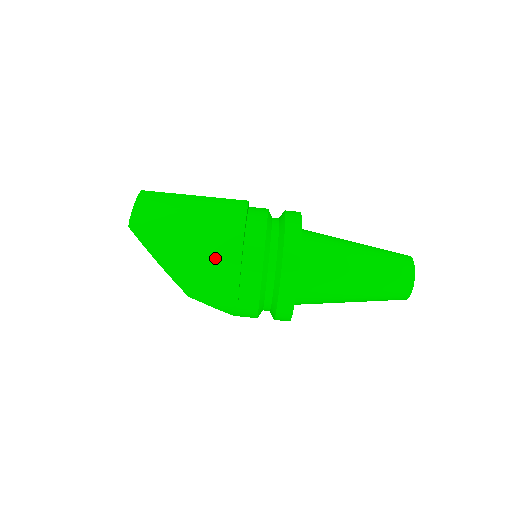
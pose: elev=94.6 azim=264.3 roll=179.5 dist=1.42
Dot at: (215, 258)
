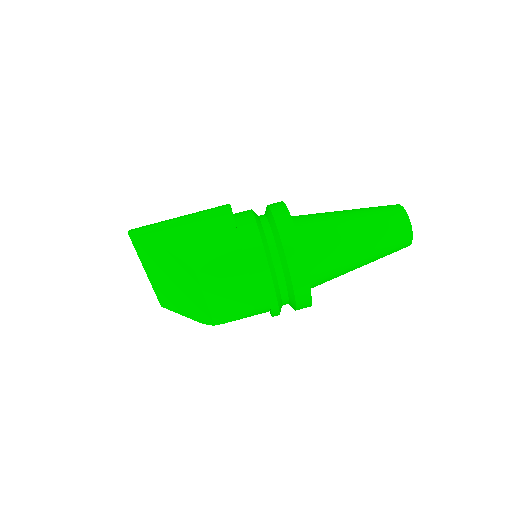
Dot at: (210, 224)
